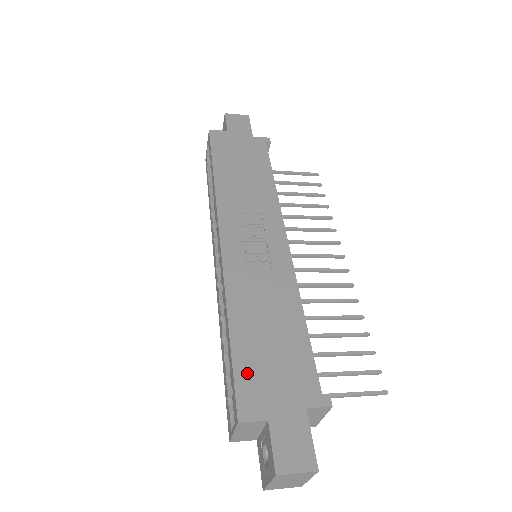
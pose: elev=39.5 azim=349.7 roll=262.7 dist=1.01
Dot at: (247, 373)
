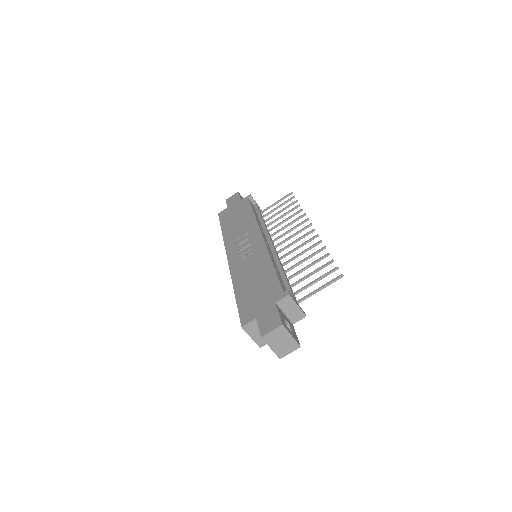
Dot at: (244, 305)
